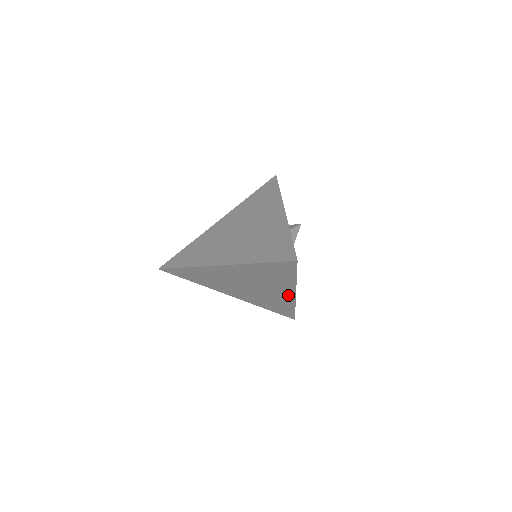
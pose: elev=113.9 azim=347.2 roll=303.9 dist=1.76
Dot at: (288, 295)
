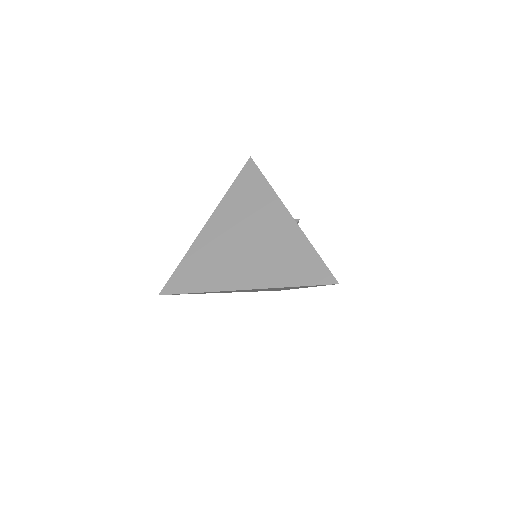
Dot at: (295, 288)
